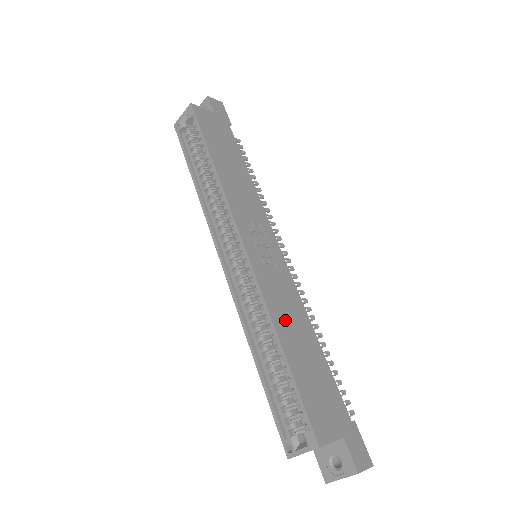
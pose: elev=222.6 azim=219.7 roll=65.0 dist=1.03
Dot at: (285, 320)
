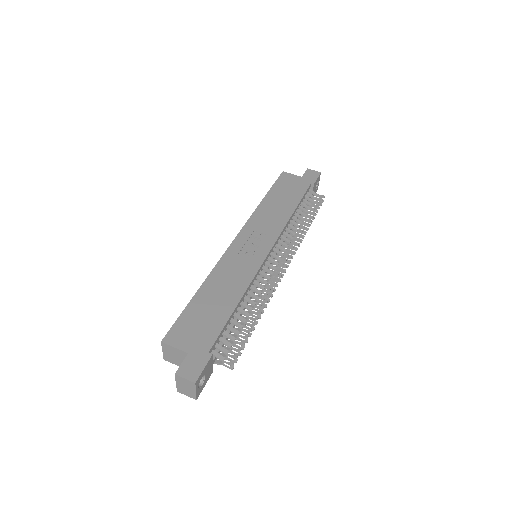
Dot at: (219, 282)
